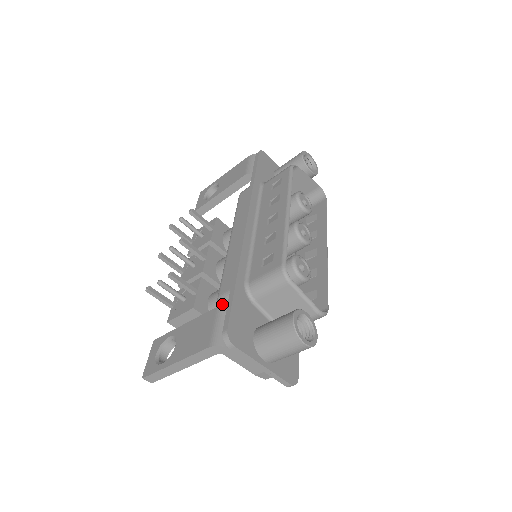
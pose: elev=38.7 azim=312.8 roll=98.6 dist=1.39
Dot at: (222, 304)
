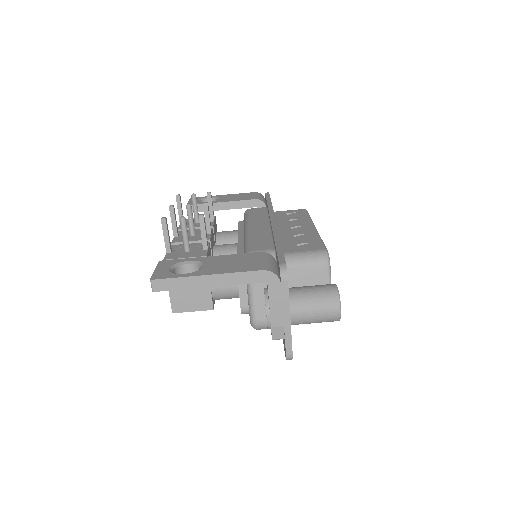
Dot at: occluded
